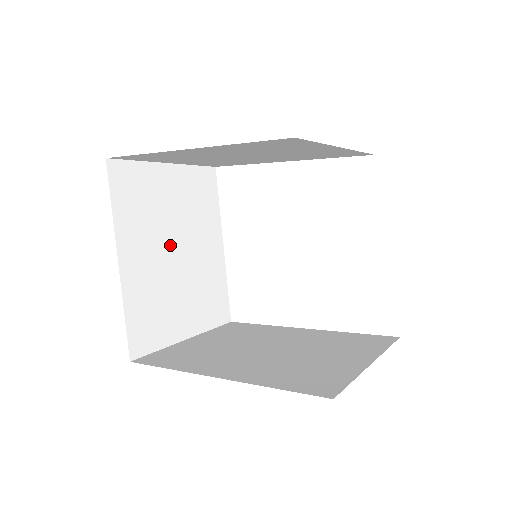
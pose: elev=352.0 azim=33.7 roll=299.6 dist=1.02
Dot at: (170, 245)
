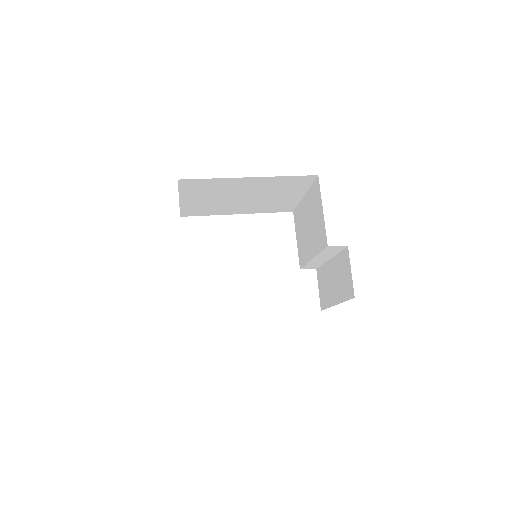
Dot at: occluded
